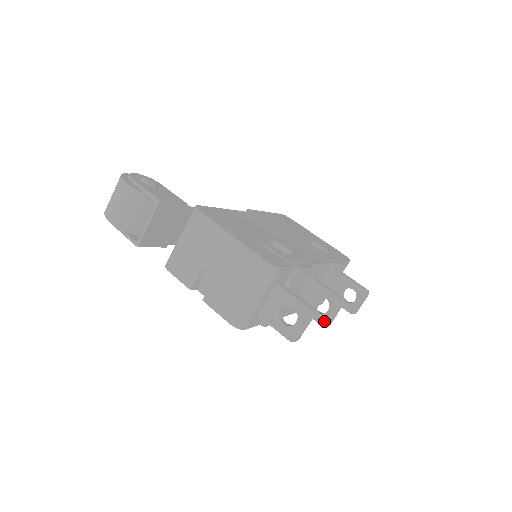
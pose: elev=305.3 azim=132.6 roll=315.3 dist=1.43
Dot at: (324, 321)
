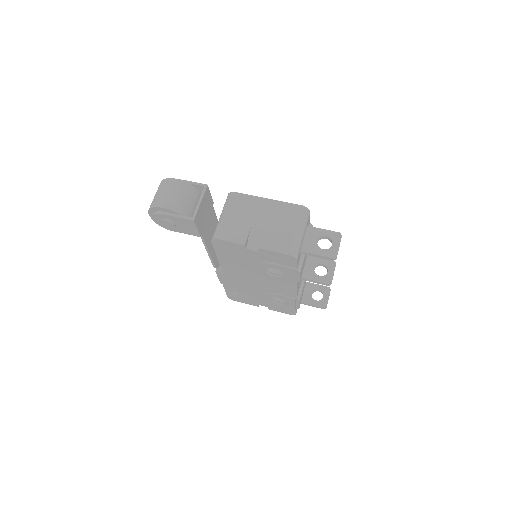
Dot at: (328, 280)
